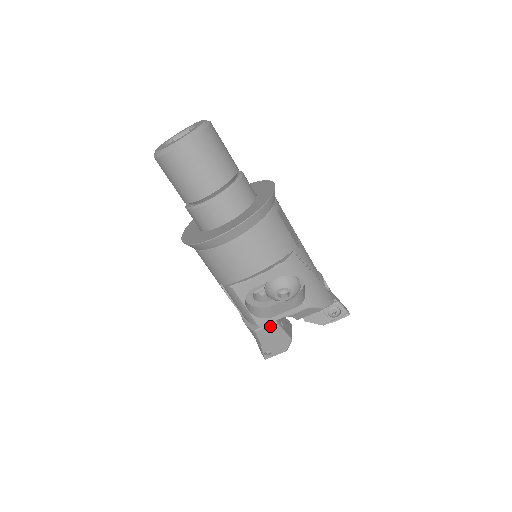
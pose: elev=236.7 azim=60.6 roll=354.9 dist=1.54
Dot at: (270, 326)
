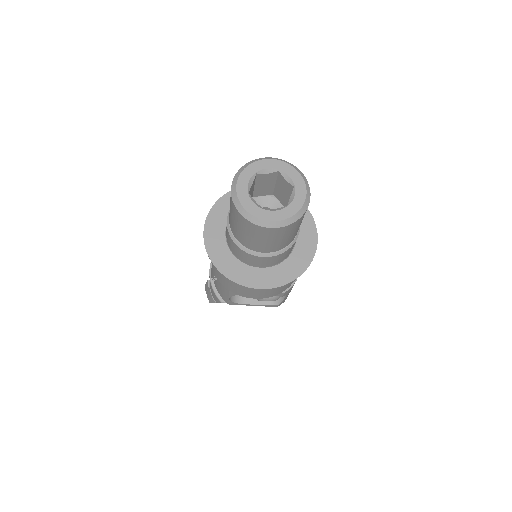
Dot at: occluded
